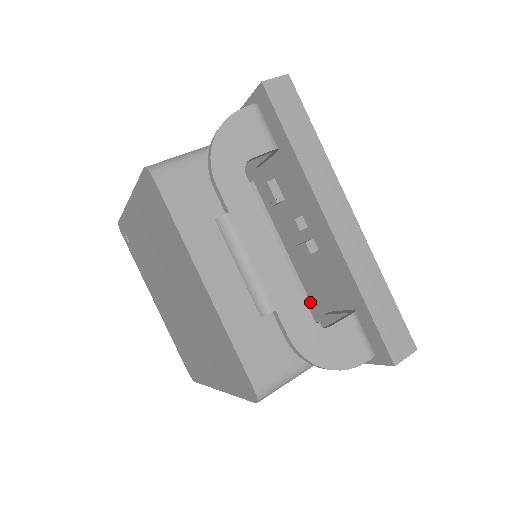
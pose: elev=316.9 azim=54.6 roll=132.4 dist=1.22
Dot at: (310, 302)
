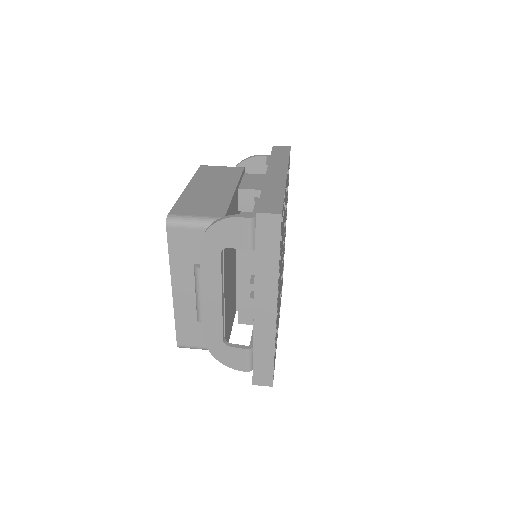
Dot at: occluded
